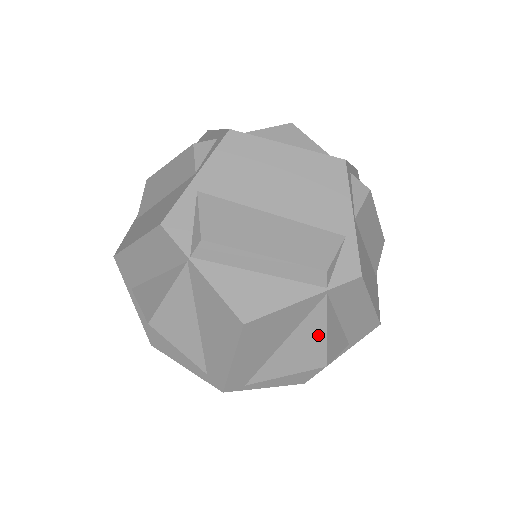
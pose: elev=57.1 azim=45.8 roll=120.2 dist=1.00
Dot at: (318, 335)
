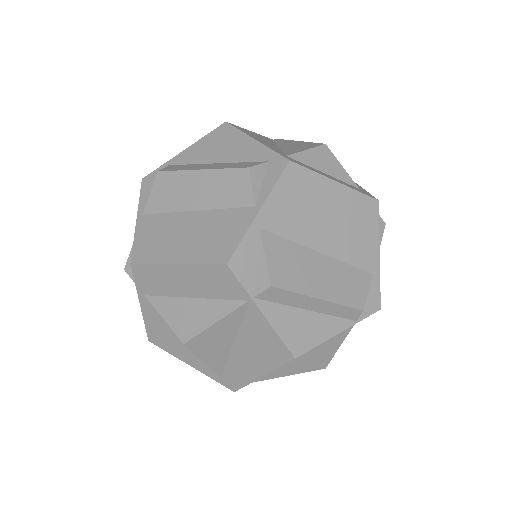
Dot at: (331, 350)
